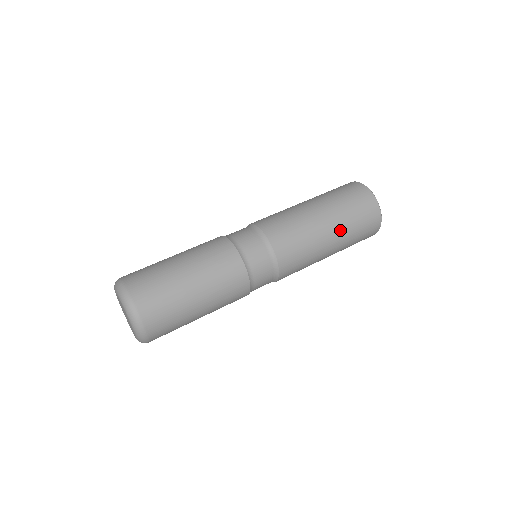
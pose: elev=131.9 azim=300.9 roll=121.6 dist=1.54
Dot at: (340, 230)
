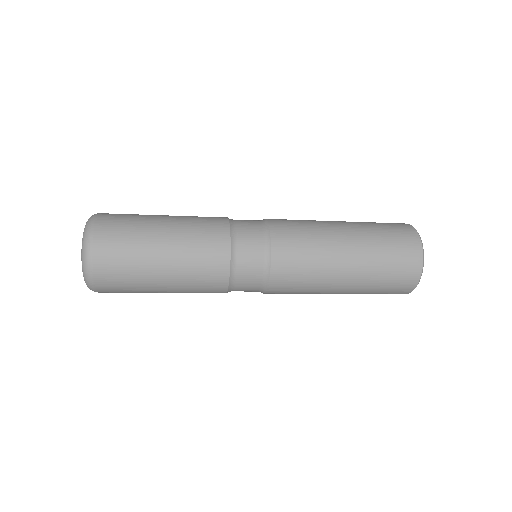
Dot at: (362, 246)
